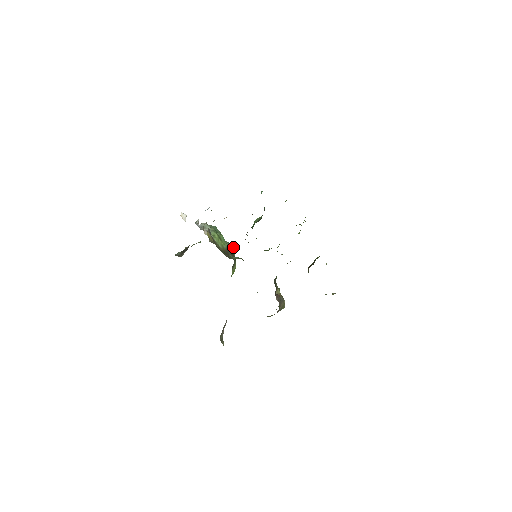
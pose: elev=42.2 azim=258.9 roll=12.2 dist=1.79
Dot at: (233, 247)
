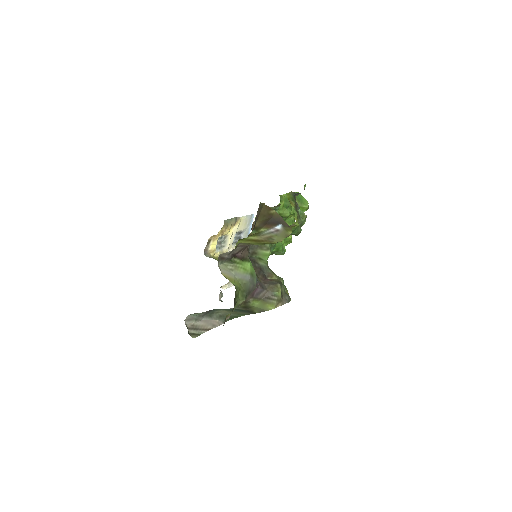
Dot at: occluded
